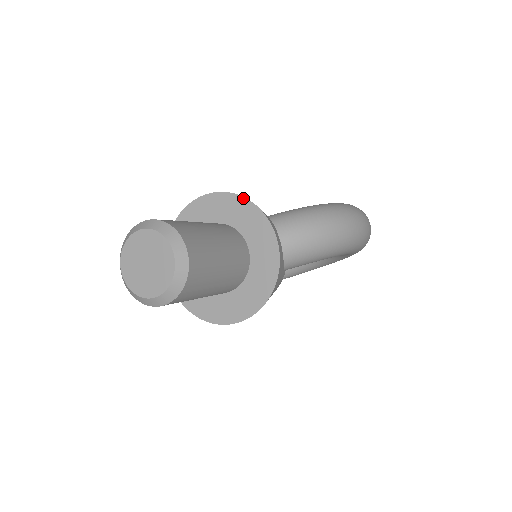
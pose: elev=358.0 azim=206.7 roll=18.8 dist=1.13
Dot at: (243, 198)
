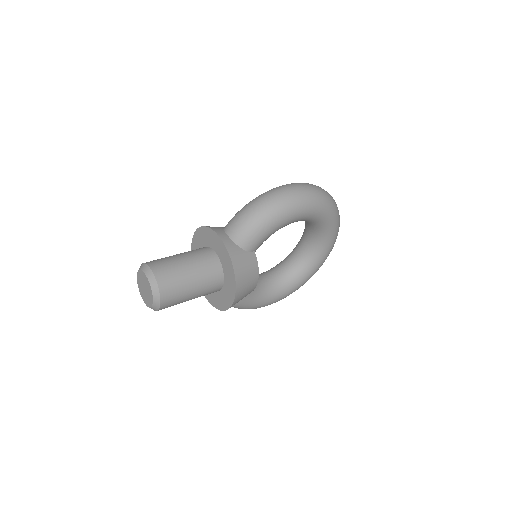
Dot at: (201, 227)
